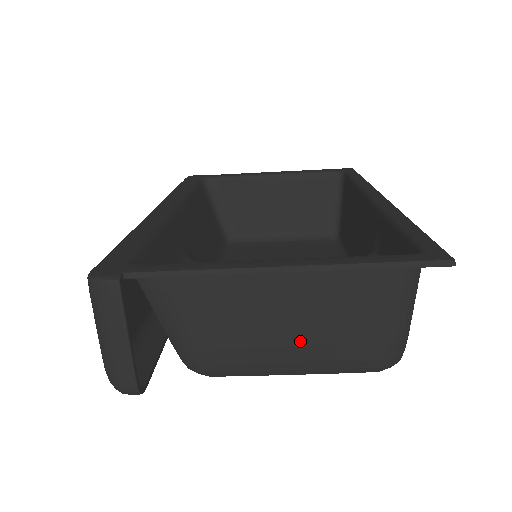
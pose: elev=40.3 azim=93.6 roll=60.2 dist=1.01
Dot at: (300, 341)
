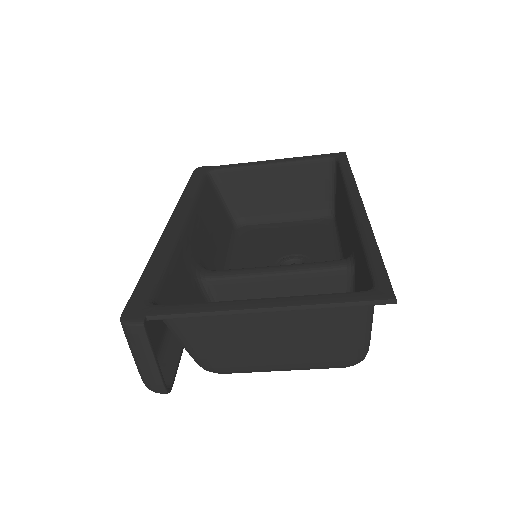
Dot at: (285, 351)
